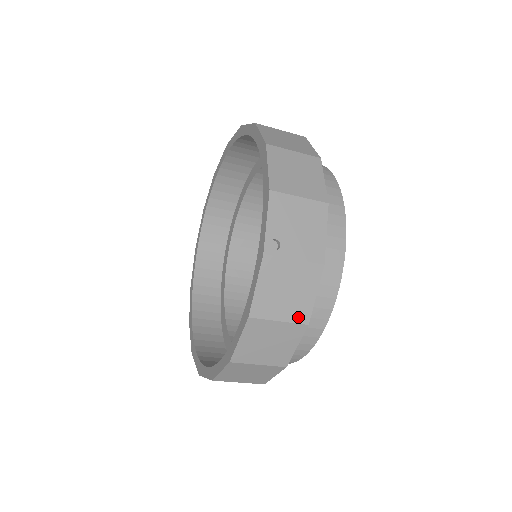
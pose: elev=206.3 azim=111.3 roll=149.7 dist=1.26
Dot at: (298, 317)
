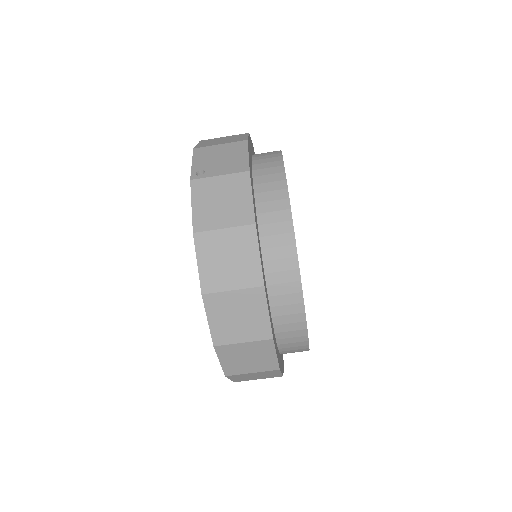
Dot at: (242, 220)
